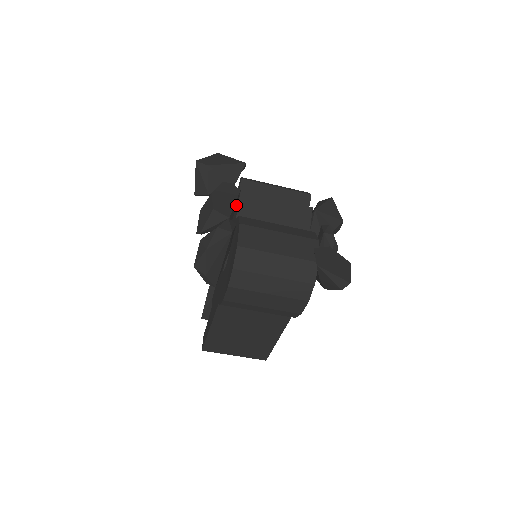
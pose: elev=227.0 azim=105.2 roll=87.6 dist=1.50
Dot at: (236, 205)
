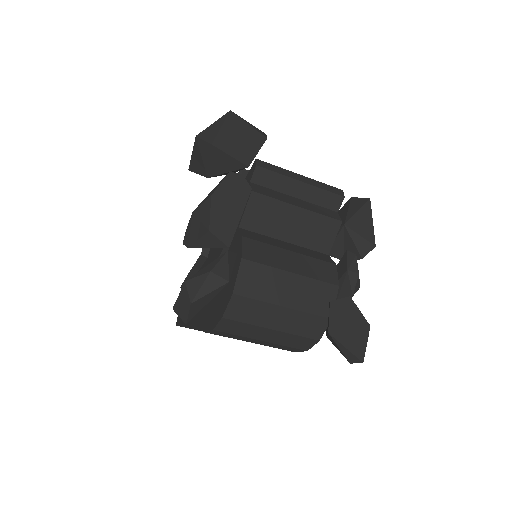
Dot at: occluded
